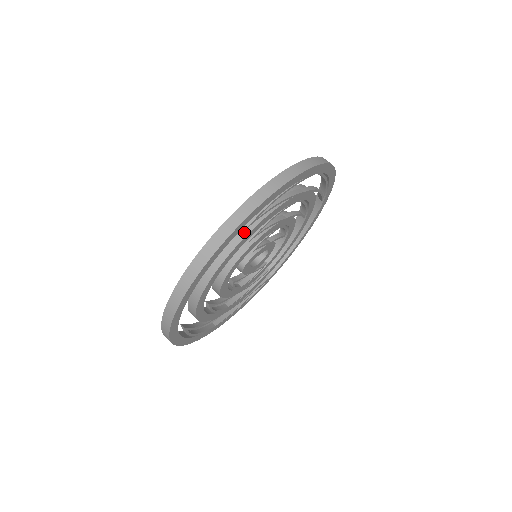
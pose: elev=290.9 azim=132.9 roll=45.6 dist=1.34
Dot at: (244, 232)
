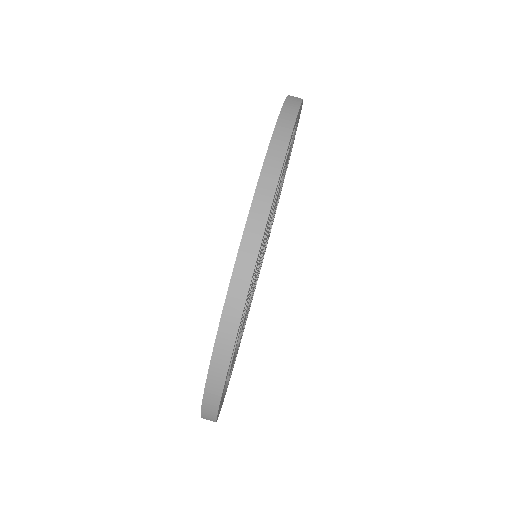
Dot at: occluded
